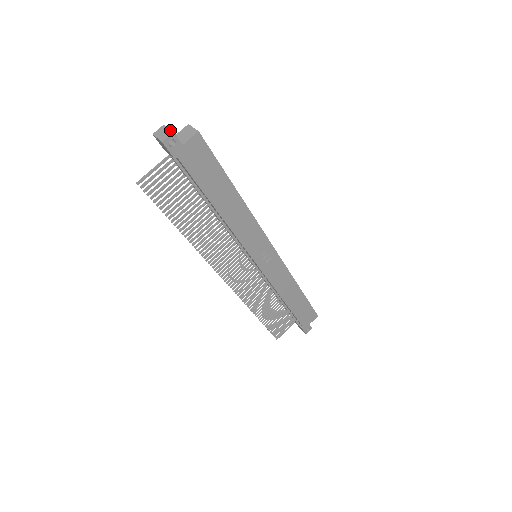
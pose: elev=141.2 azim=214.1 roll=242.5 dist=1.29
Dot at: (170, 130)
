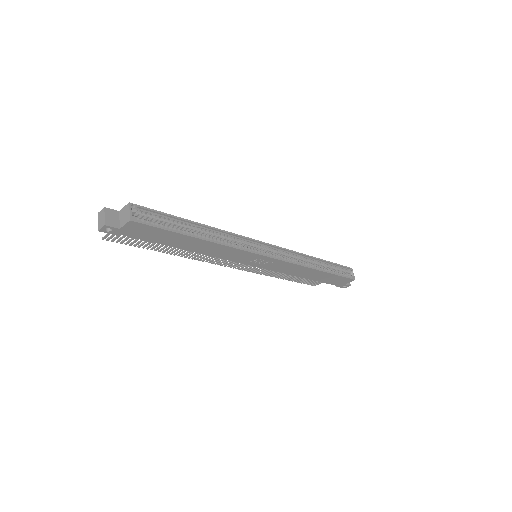
Dot at: (104, 220)
